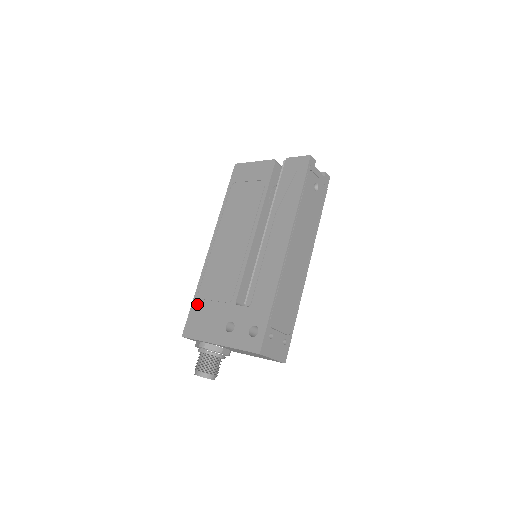
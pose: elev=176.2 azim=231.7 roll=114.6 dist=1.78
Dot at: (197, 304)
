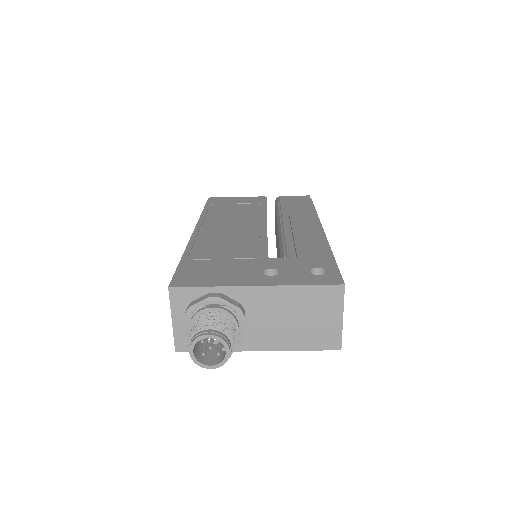
Dot at: (191, 262)
